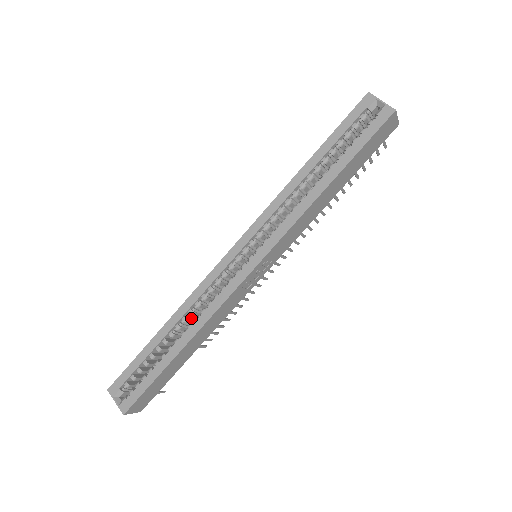
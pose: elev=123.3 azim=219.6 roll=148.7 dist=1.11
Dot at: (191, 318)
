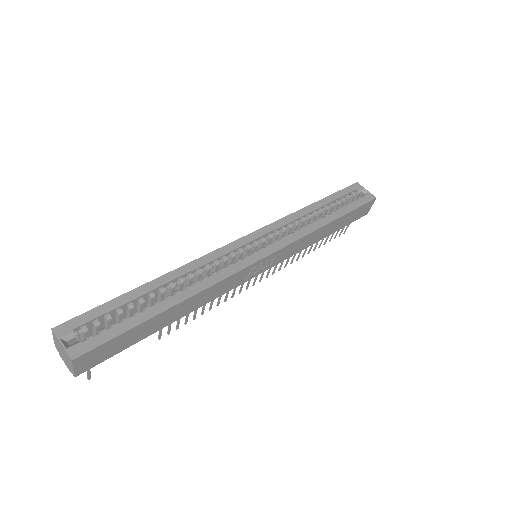
Dot at: (185, 284)
